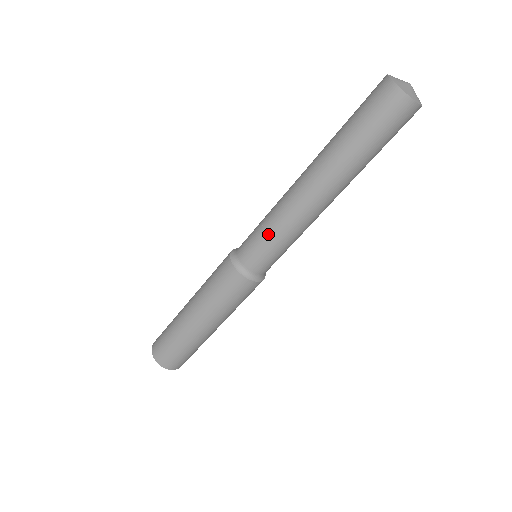
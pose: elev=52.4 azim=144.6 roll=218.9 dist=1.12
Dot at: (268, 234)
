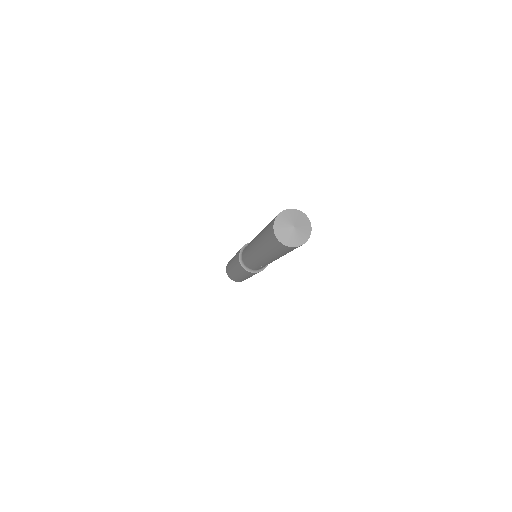
Dot at: (257, 266)
